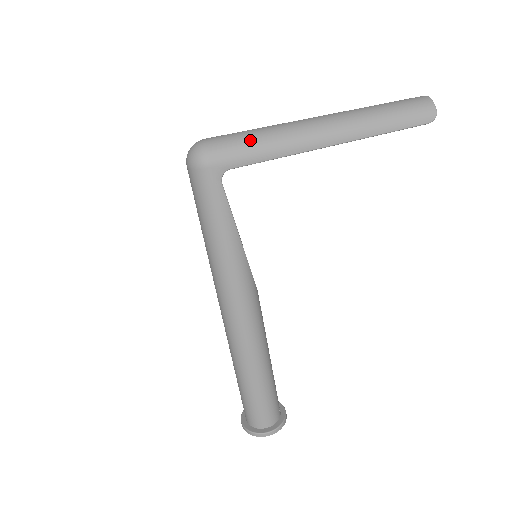
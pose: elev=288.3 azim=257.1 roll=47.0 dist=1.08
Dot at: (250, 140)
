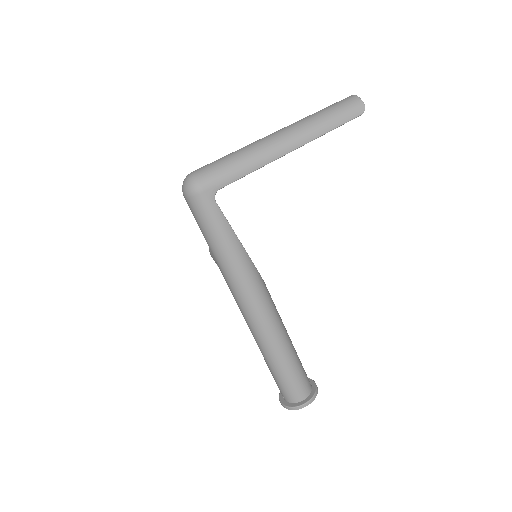
Dot at: (229, 163)
